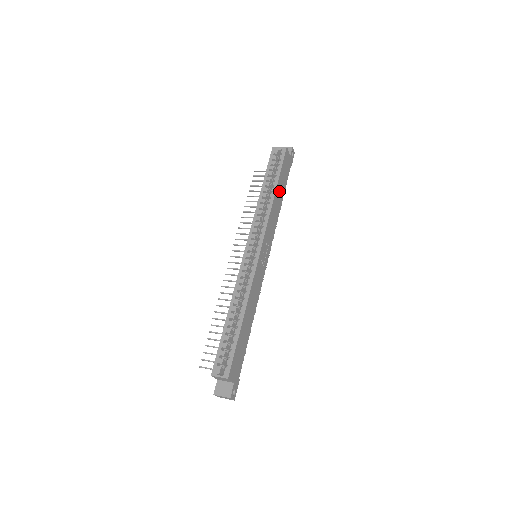
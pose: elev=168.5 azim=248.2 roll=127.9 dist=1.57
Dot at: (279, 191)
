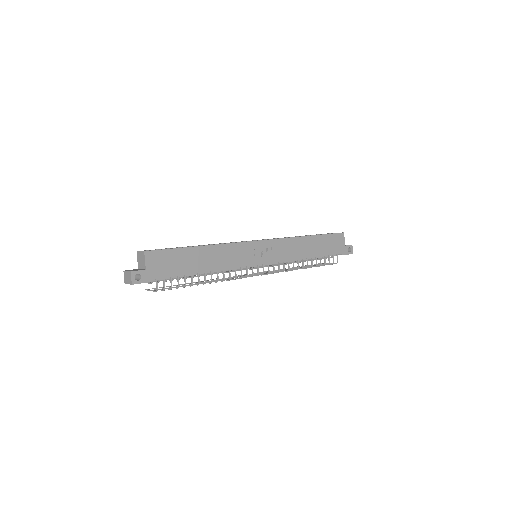
Dot at: (314, 244)
